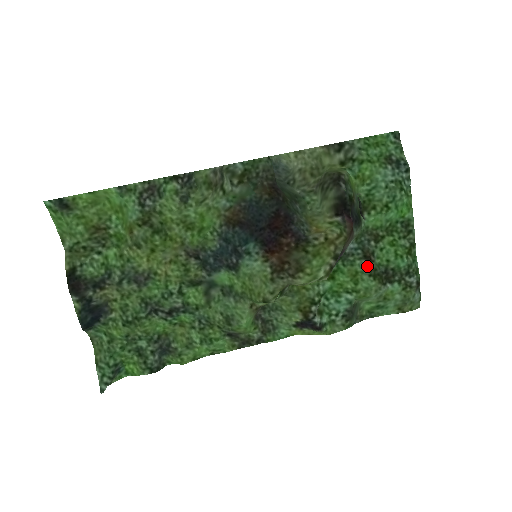
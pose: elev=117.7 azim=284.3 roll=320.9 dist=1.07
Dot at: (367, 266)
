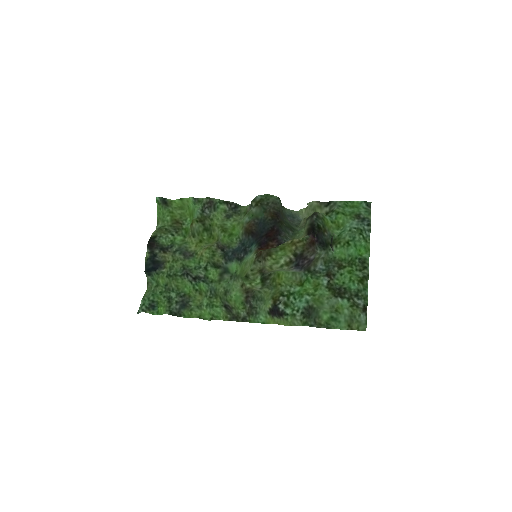
Dot at: (327, 281)
